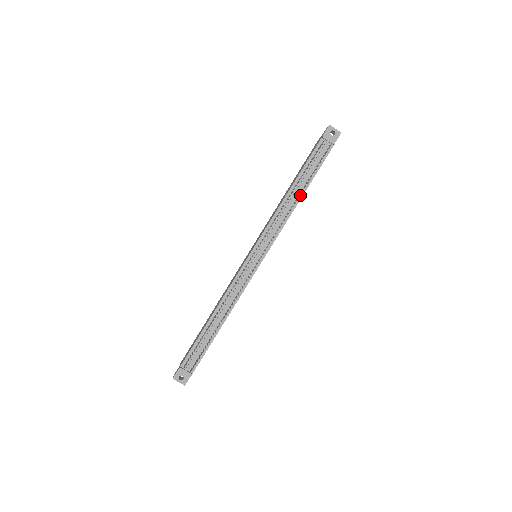
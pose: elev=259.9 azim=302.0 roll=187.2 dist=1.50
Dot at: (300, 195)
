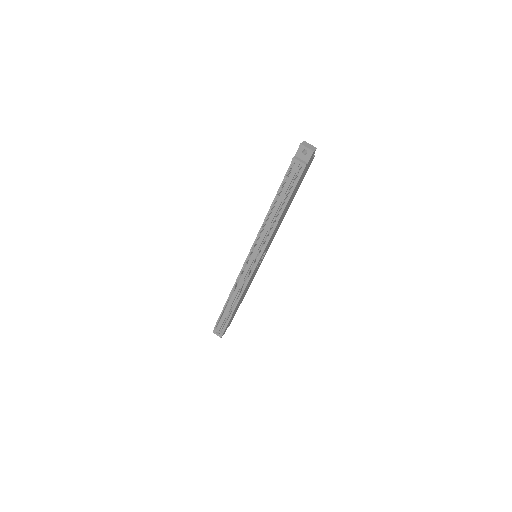
Dot at: (280, 212)
